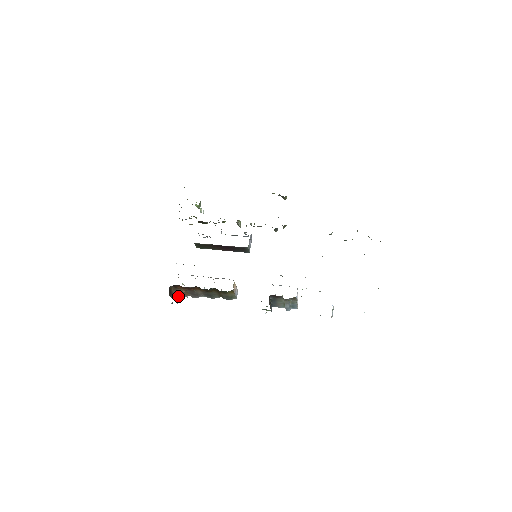
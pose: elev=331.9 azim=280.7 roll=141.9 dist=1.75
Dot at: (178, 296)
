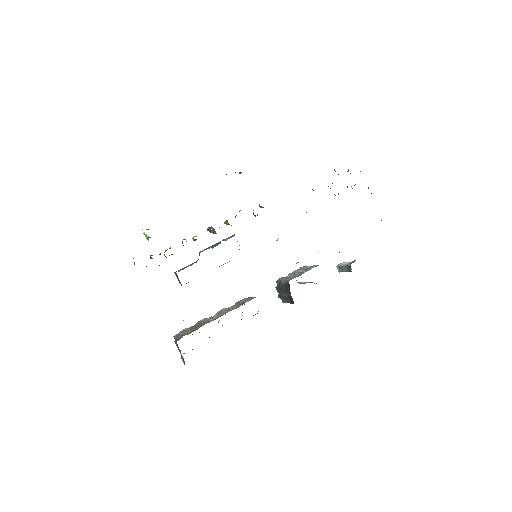
Dot at: occluded
